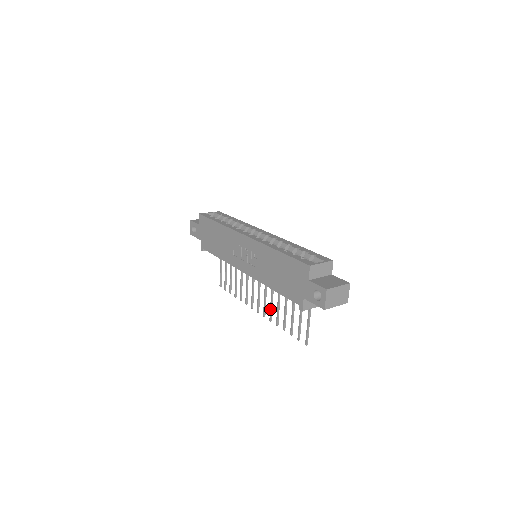
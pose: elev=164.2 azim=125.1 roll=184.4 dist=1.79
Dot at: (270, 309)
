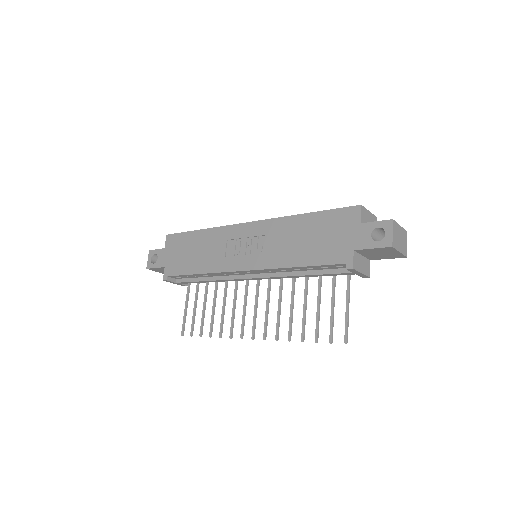
Dot at: (277, 322)
